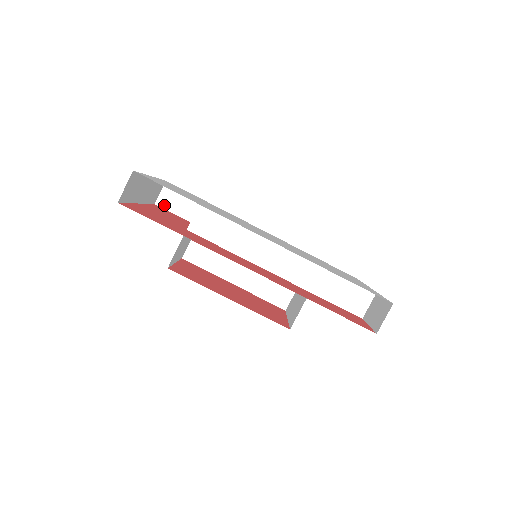
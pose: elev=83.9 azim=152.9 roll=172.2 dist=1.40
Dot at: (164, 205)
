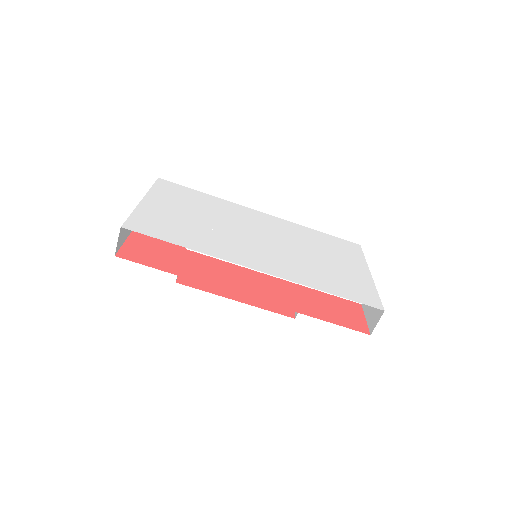
Dot at: occluded
